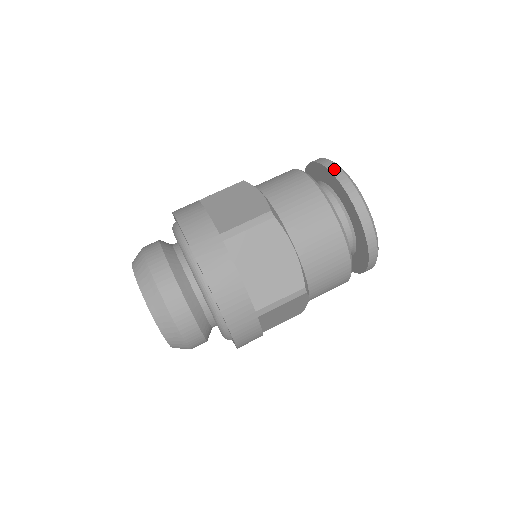
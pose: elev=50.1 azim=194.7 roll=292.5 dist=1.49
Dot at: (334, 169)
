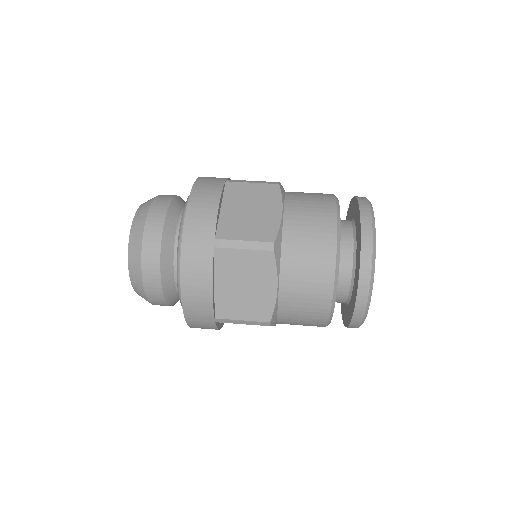
Dot at: occluded
